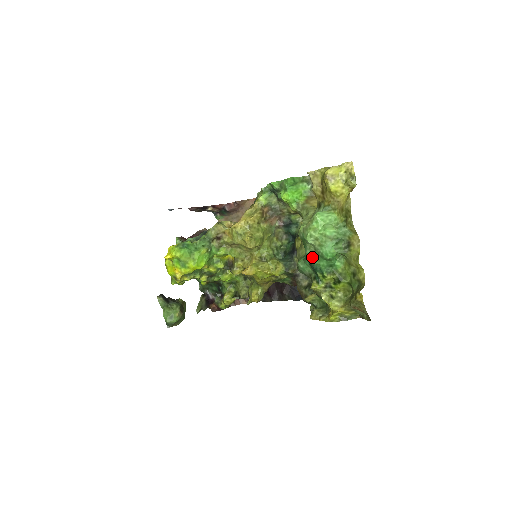
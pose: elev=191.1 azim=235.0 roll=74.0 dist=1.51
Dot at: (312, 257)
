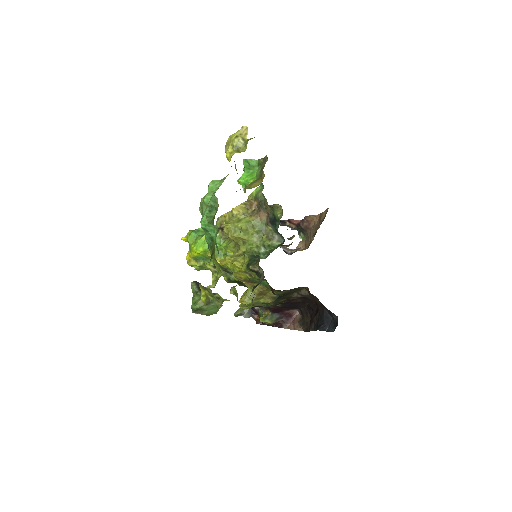
Dot at: occluded
